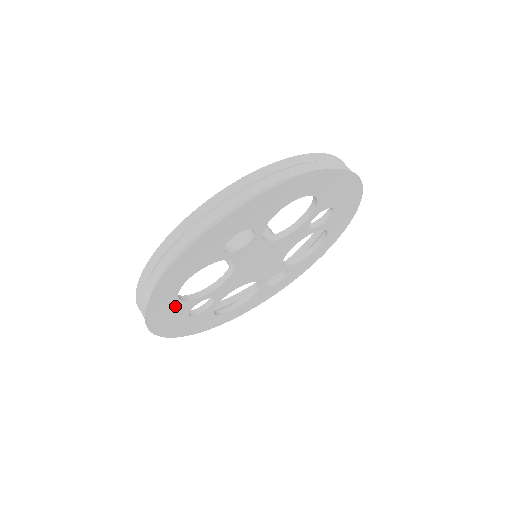
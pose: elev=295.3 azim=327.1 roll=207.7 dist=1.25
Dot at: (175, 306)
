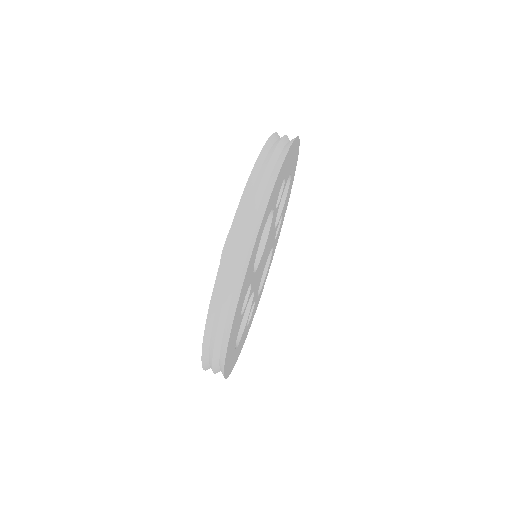
Dot at: occluded
